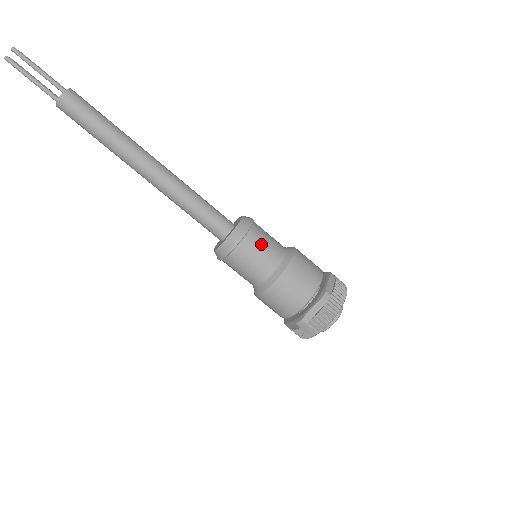
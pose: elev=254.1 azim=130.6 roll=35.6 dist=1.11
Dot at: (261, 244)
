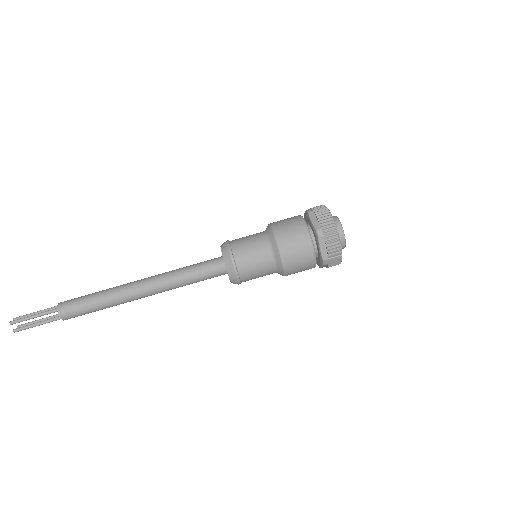
Dot at: (248, 252)
